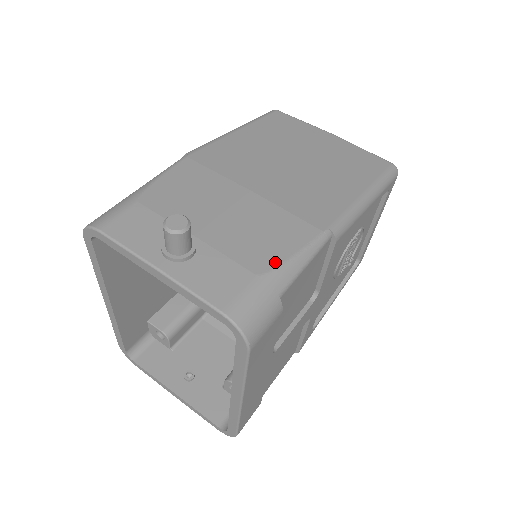
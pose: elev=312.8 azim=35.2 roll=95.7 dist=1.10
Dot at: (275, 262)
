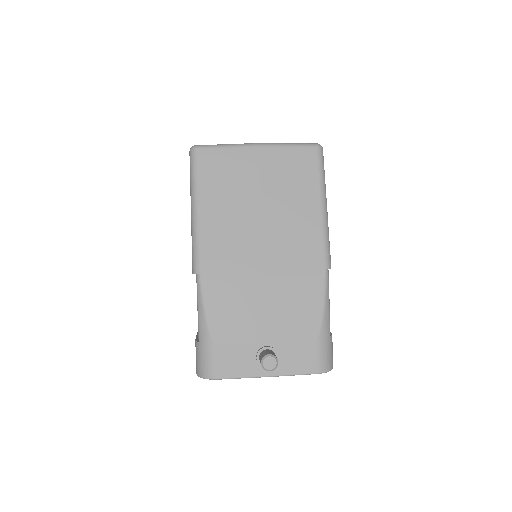
Dot at: (318, 323)
